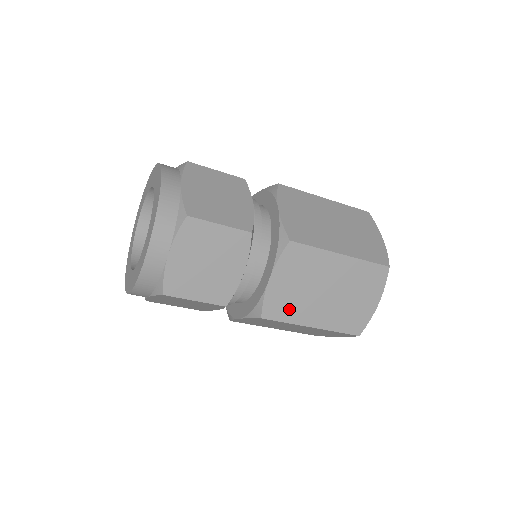
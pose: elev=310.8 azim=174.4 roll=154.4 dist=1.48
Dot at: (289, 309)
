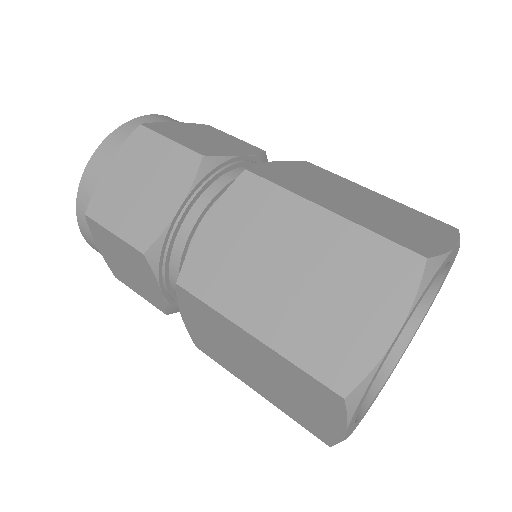
Dot at: (219, 356)
